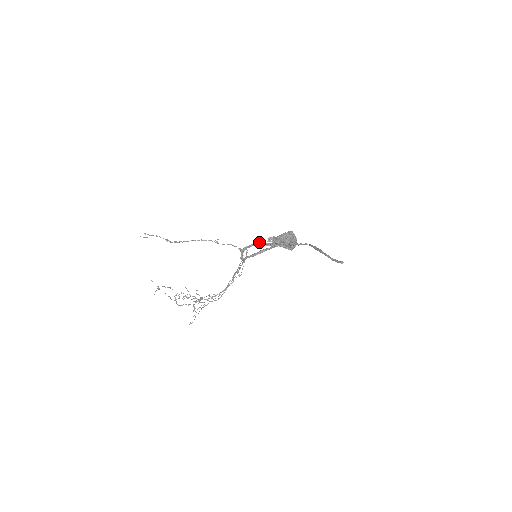
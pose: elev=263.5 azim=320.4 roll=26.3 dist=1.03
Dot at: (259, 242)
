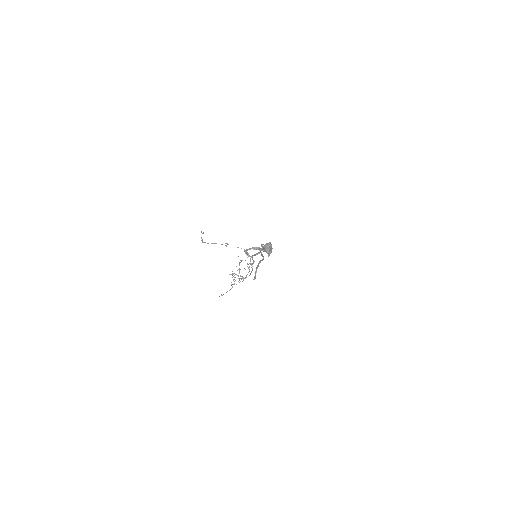
Dot at: (256, 247)
